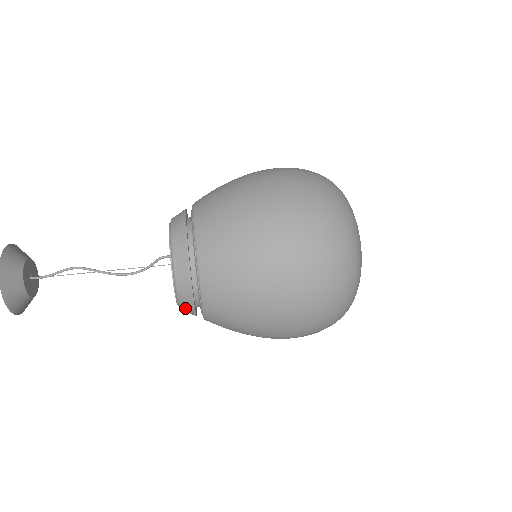
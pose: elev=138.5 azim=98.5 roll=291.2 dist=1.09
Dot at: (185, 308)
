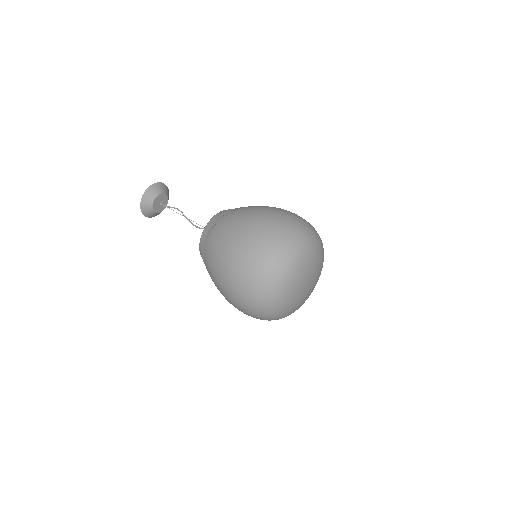
Dot at: occluded
